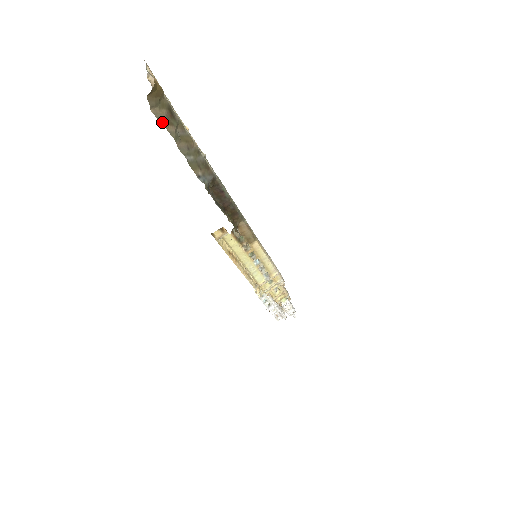
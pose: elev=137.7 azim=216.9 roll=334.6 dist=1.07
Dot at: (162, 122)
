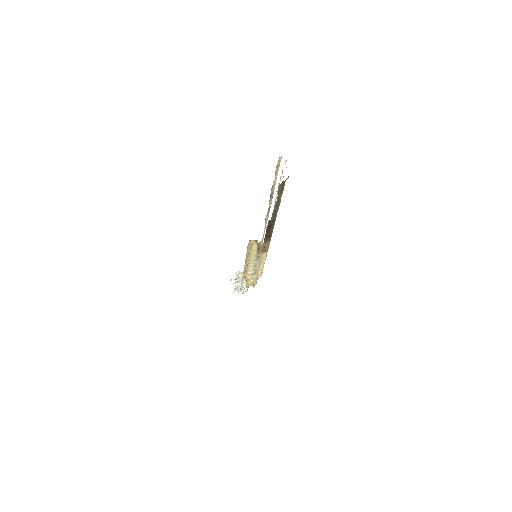
Dot at: (278, 192)
